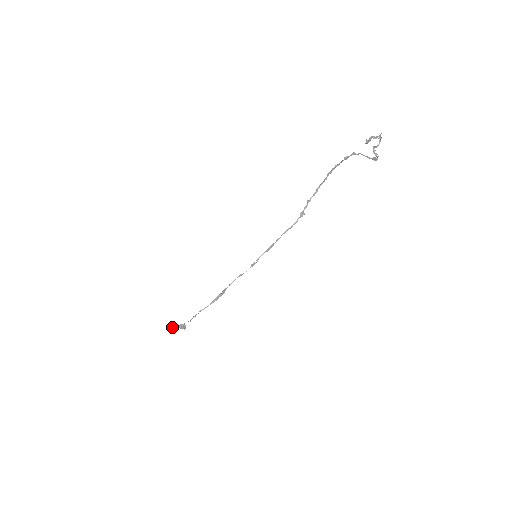
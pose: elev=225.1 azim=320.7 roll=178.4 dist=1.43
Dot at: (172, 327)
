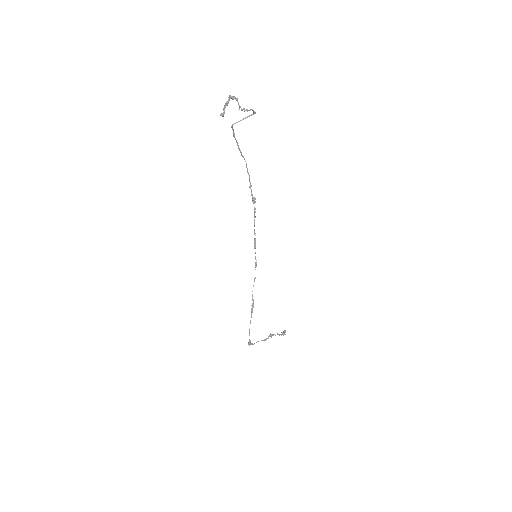
Dot at: (251, 344)
